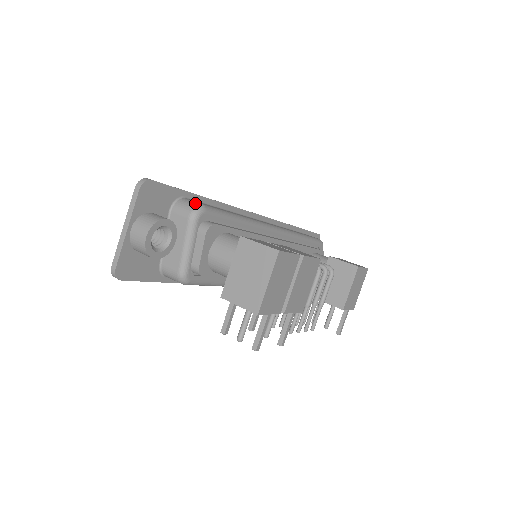
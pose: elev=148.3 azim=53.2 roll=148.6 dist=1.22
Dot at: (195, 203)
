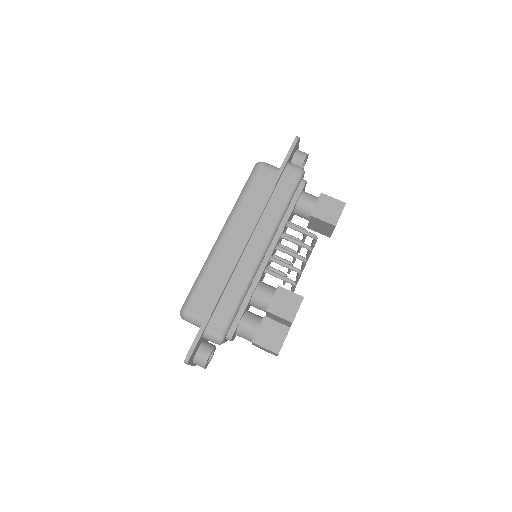
Dot at: (216, 337)
